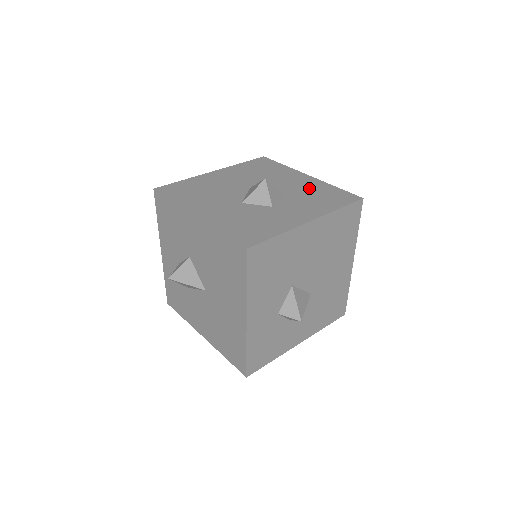
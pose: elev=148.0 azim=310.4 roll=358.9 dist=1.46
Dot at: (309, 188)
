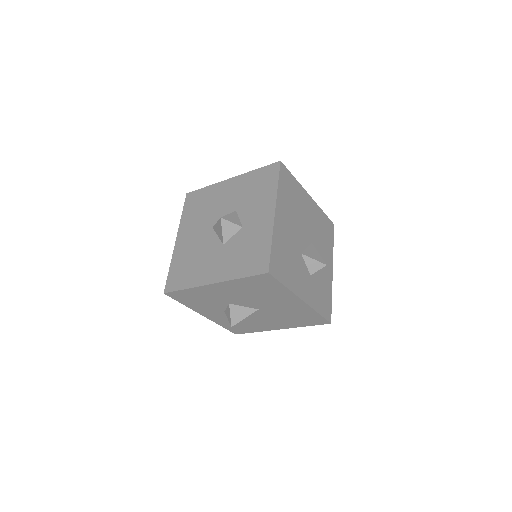
Dot at: (243, 189)
